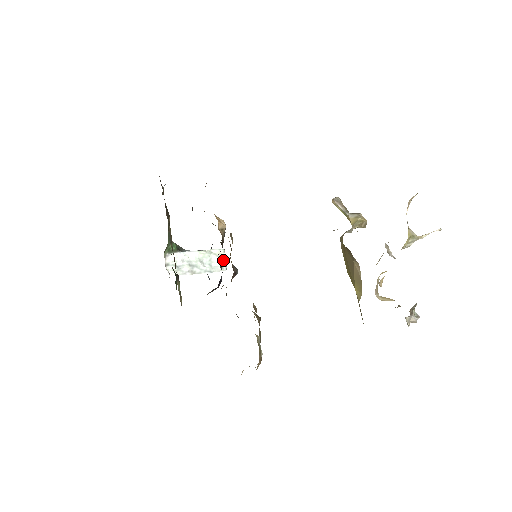
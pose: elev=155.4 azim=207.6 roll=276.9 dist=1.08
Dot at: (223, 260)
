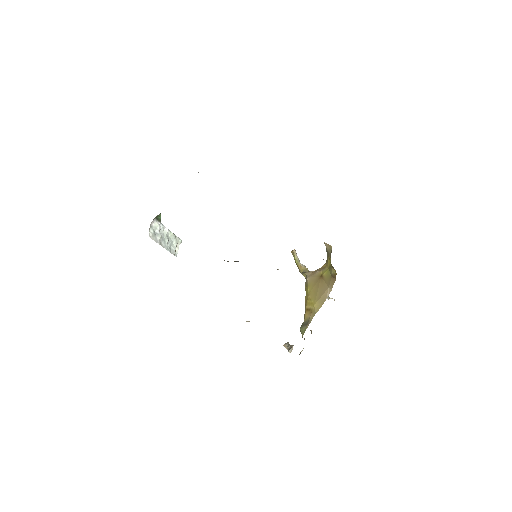
Dot at: (177, 248)
